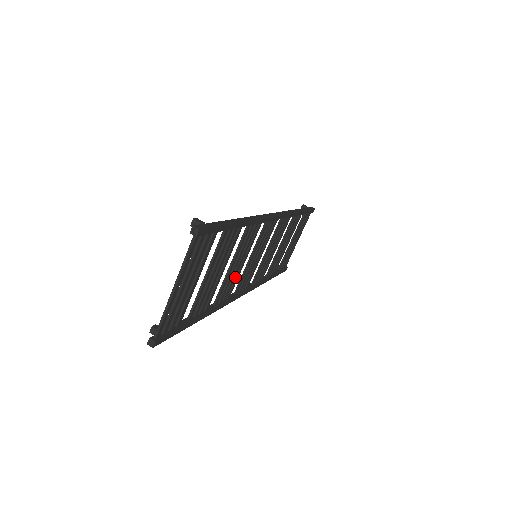
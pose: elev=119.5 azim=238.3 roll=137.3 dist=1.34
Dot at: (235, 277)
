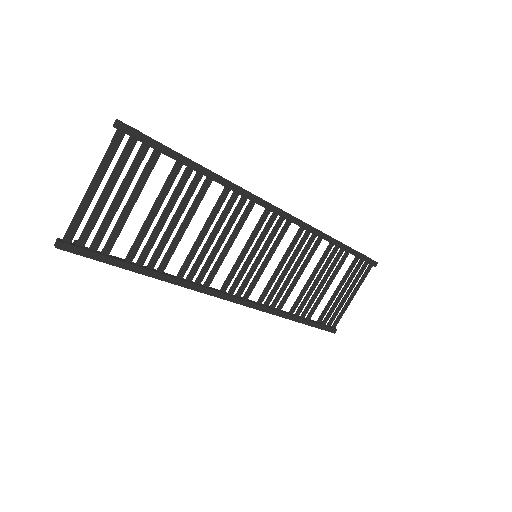
Dot at: (216, 261)
